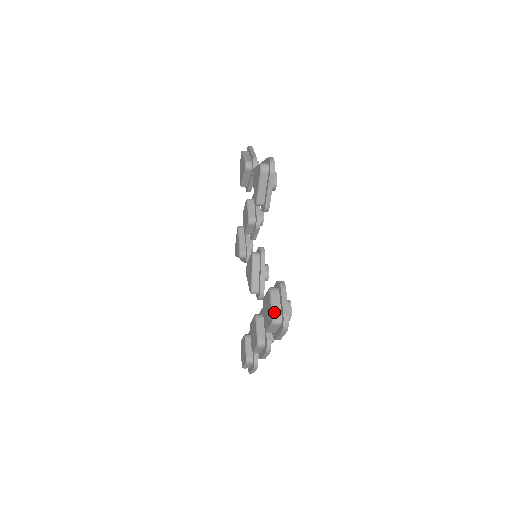
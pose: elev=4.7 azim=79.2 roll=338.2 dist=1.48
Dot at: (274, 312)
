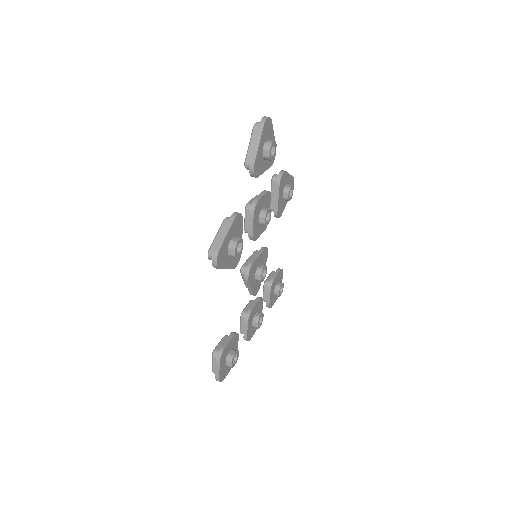
Dot at: (213, 370)
